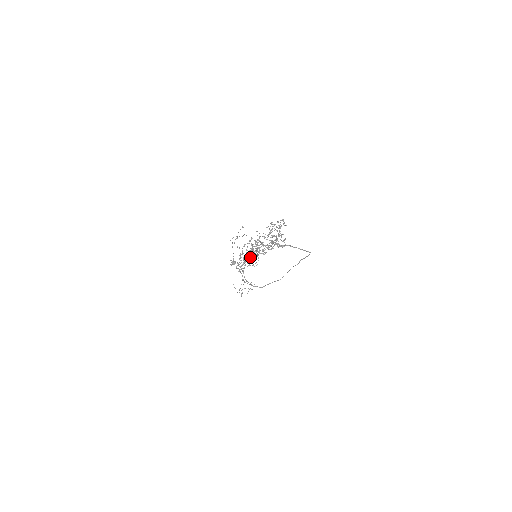
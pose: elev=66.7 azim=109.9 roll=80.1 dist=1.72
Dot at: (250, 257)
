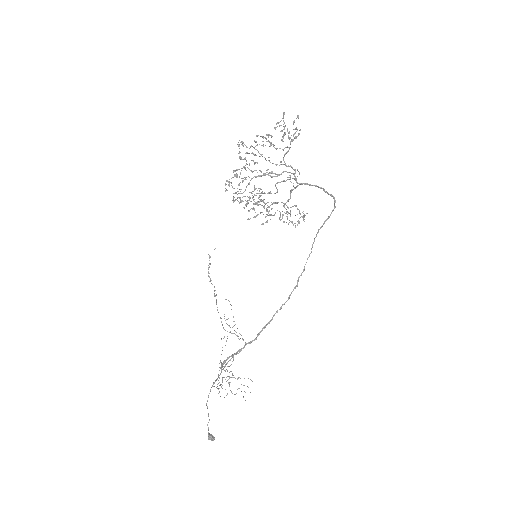
Dot at: occluded
